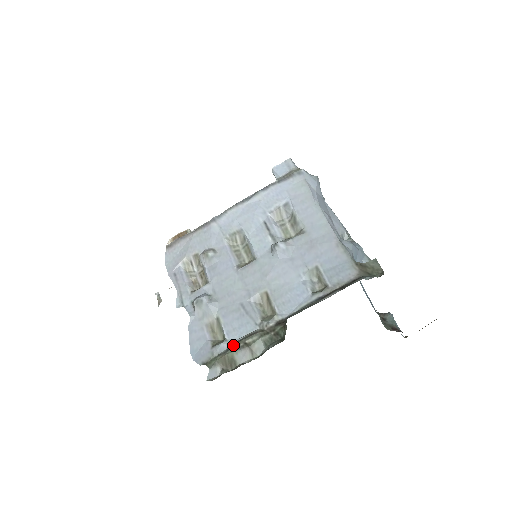
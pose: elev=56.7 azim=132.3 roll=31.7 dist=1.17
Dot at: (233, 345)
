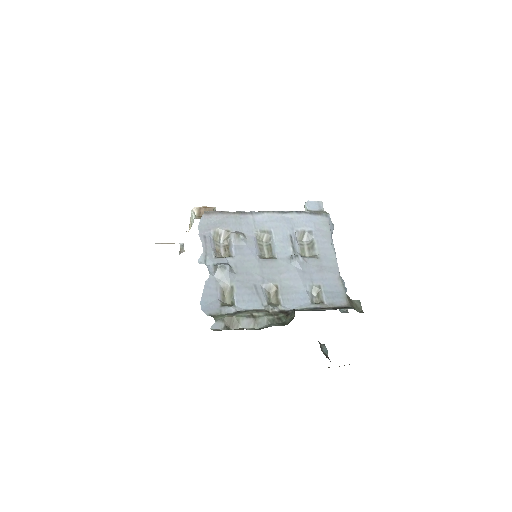
Dot at: (241, 312)
